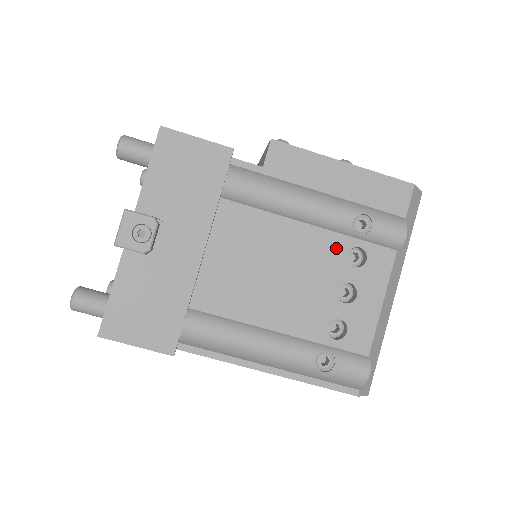
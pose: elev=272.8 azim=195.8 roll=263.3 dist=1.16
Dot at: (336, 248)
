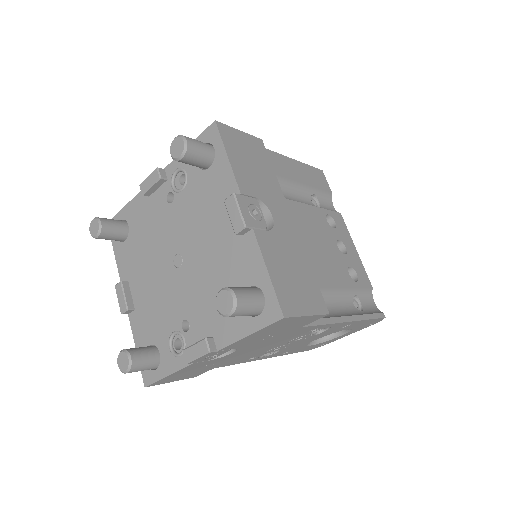
Dot at: (321, 217)
